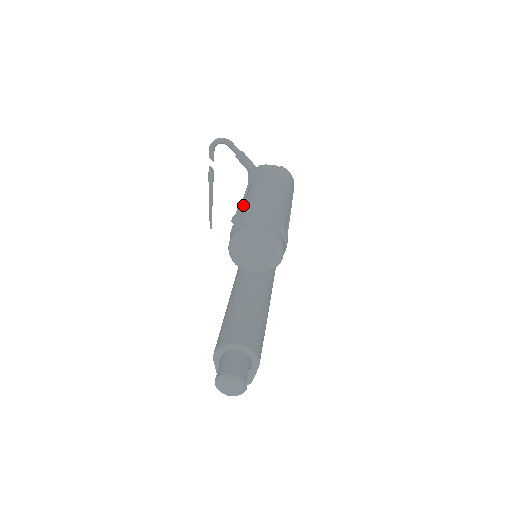
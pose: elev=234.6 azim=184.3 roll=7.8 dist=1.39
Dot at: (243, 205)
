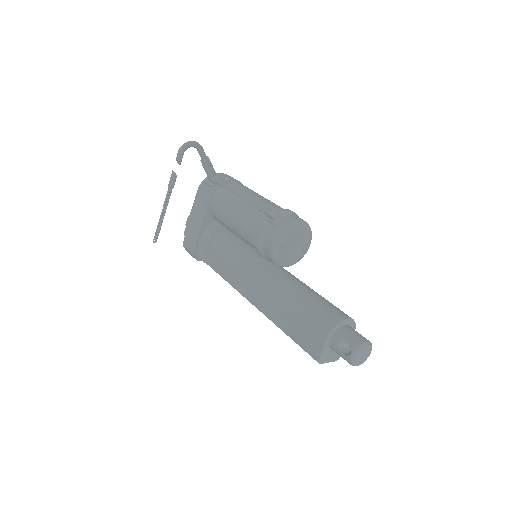
Dot at: (256, 204)
